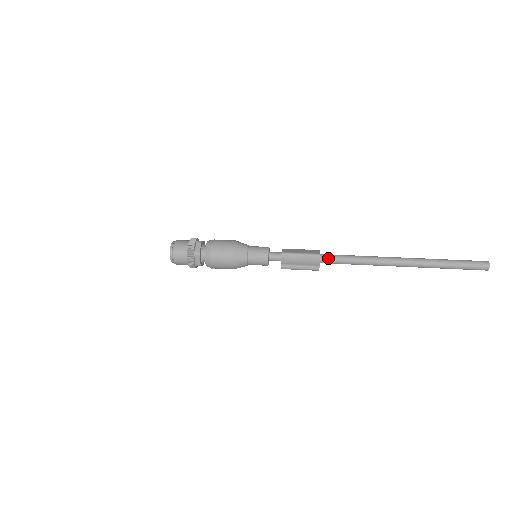
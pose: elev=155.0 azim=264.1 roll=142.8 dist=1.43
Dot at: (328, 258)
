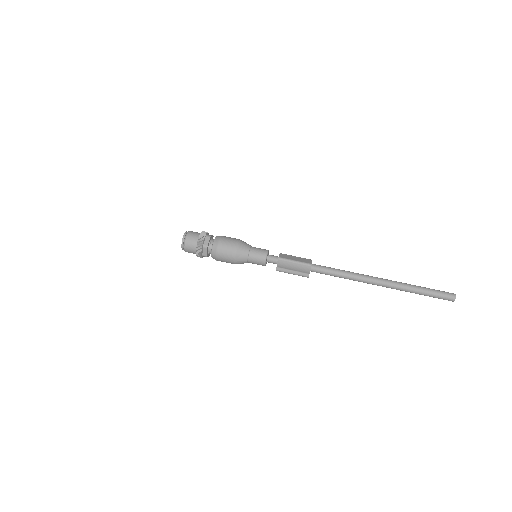
Dot at: (318, 268)
